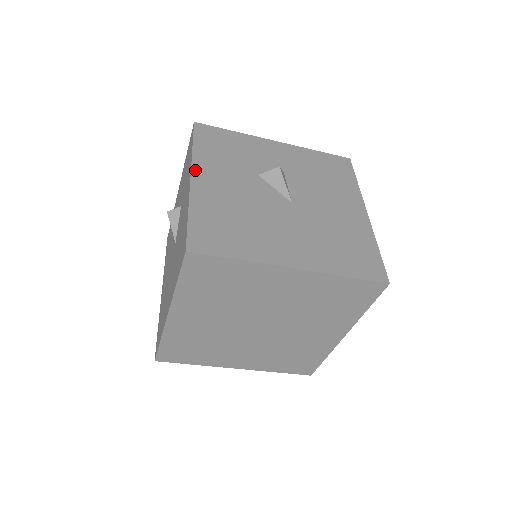
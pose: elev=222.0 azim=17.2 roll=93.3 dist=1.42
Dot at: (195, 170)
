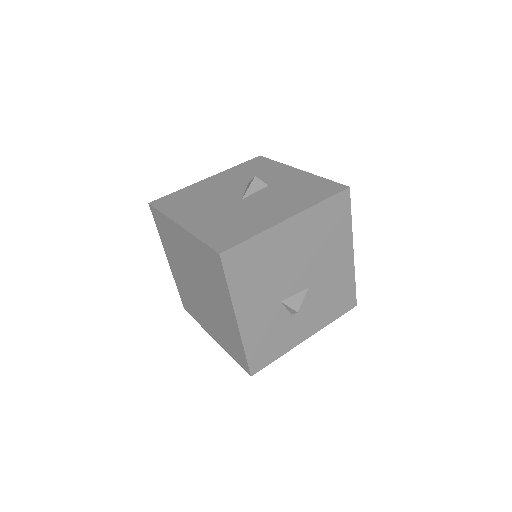
Dot at: (216, 176)
